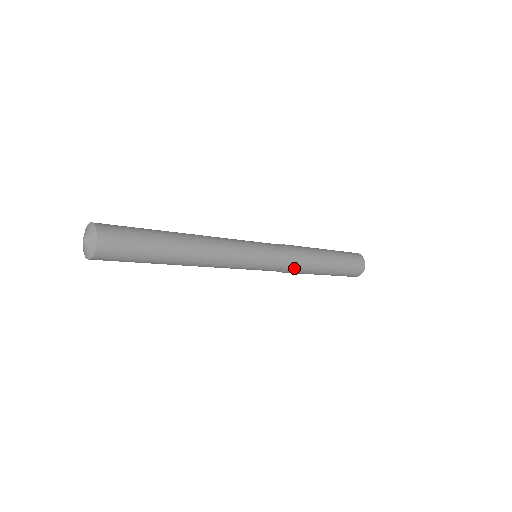
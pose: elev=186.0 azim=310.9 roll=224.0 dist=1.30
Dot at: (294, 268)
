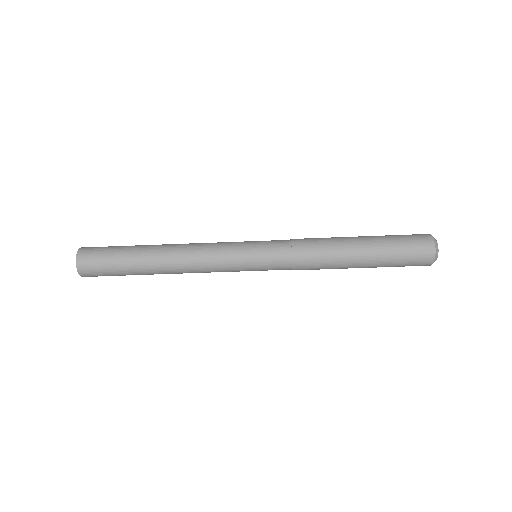
Dot at: (304, 252)
